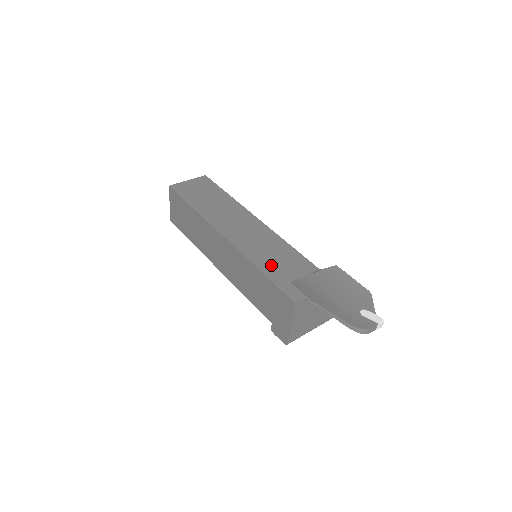
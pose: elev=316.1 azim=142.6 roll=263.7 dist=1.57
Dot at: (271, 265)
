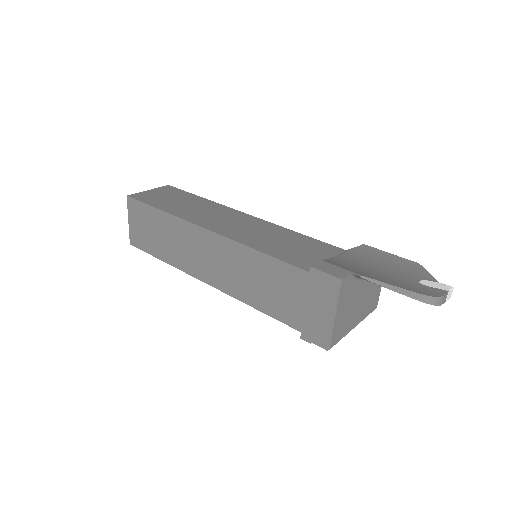
Dot at: (286, 252)
